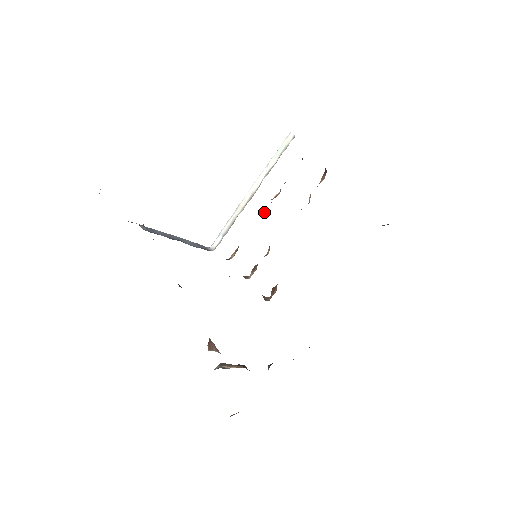
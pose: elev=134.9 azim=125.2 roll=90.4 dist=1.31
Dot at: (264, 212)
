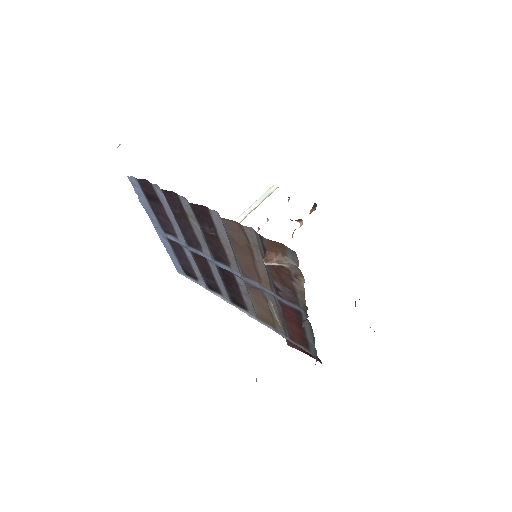
Dot at: occluded
